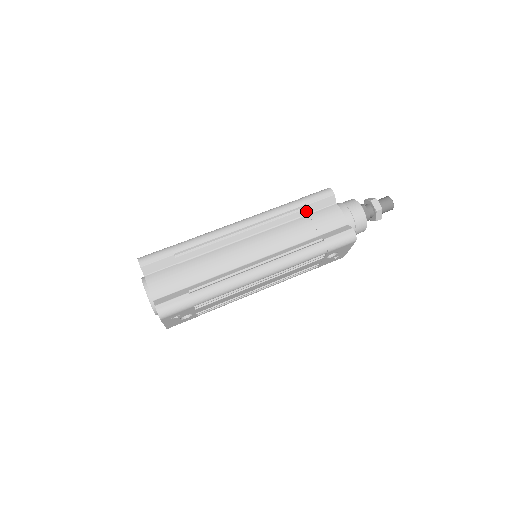
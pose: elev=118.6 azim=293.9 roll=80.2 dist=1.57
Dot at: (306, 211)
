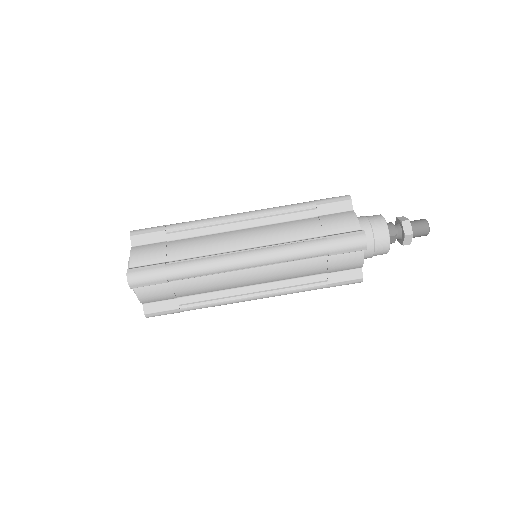
Dot at: (327, 255)
